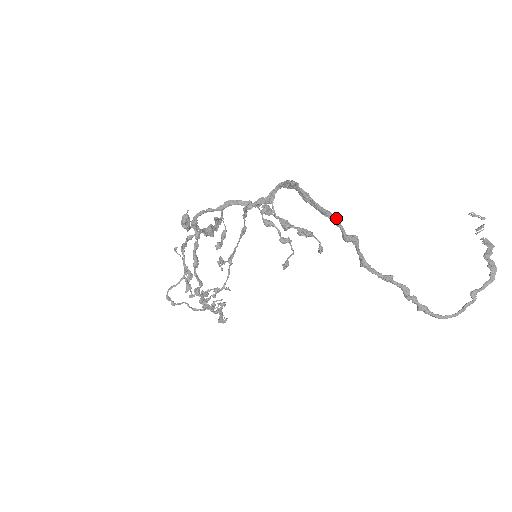
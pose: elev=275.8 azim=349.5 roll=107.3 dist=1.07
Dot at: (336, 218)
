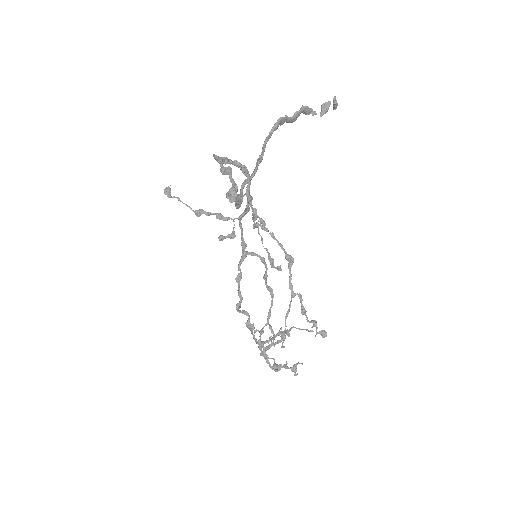
Dot at: (218, 158)
